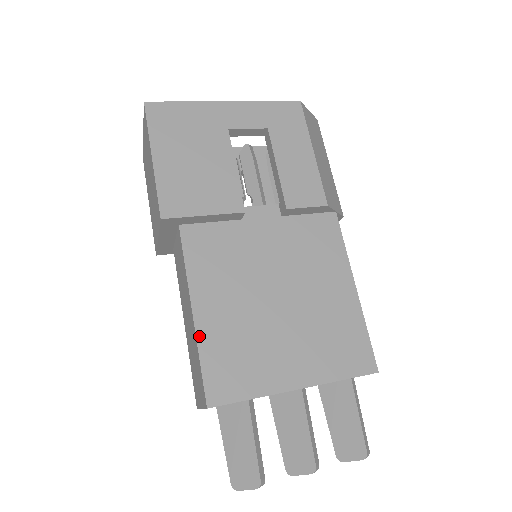
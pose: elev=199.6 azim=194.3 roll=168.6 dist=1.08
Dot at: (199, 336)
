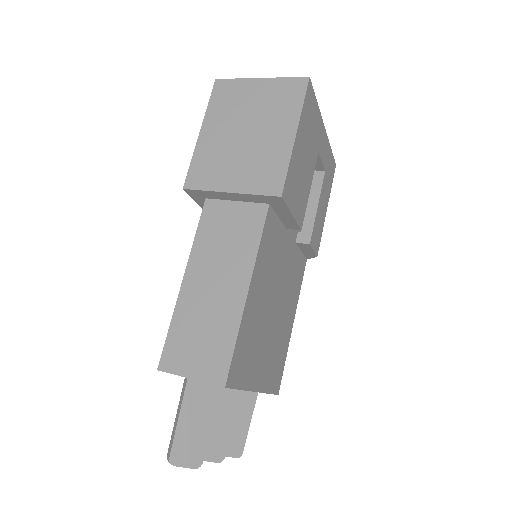
Dot at: (243, 317)
